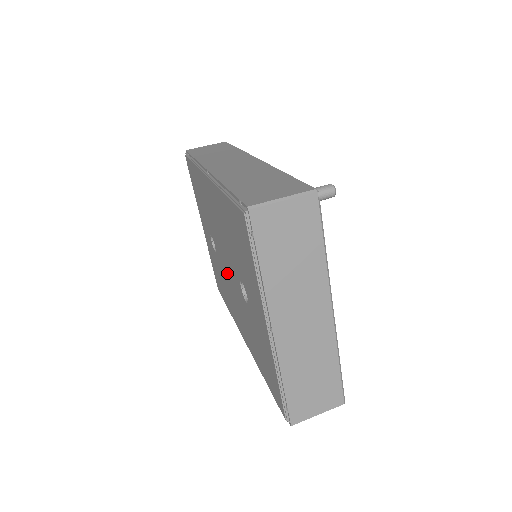
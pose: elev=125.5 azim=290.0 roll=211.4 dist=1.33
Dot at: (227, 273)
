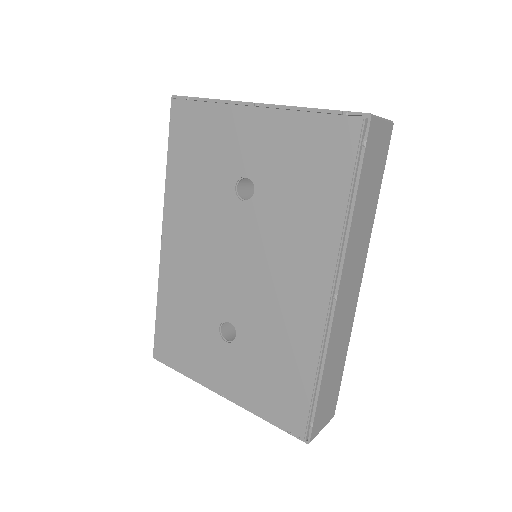
Dot at: (246, 277)
